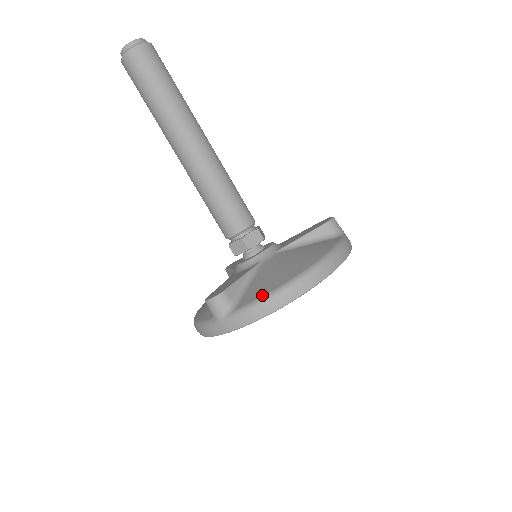
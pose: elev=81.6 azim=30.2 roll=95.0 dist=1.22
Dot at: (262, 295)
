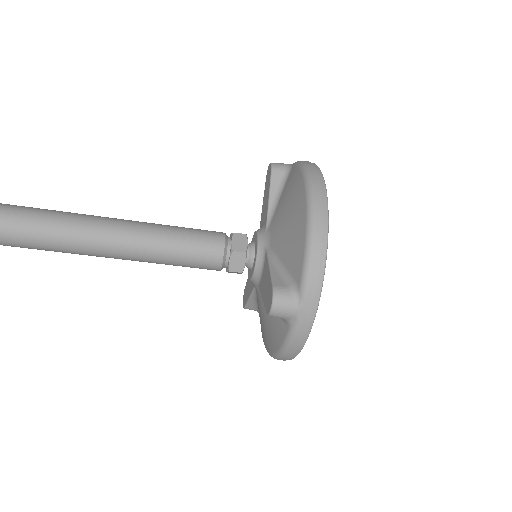
Dot at: occluded
